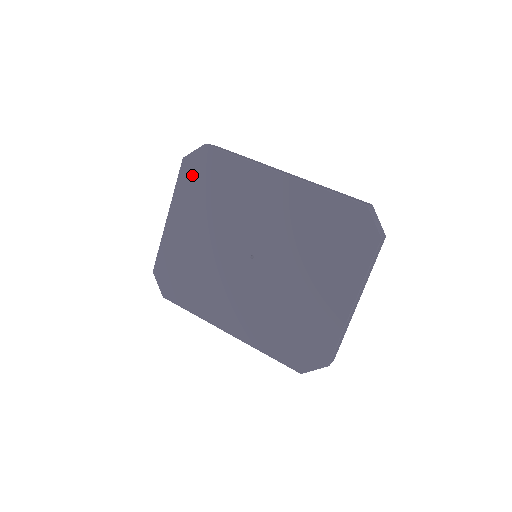
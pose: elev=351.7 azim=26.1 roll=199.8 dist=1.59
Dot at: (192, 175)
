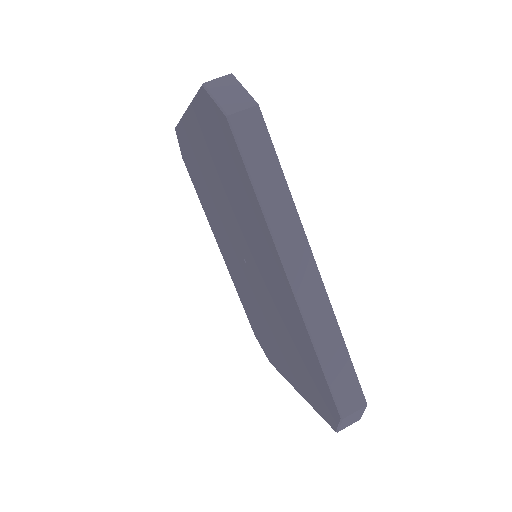
Dot at: (209, 120)
